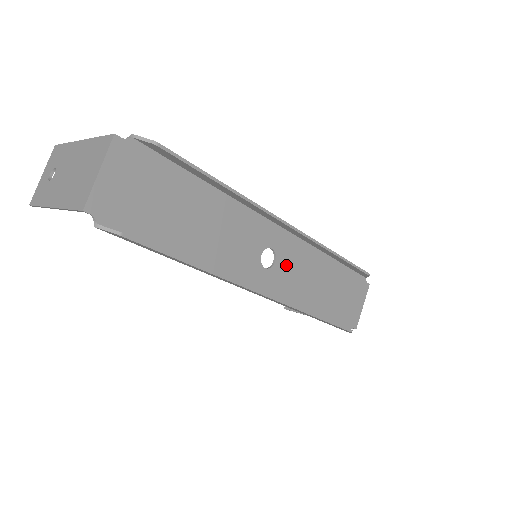
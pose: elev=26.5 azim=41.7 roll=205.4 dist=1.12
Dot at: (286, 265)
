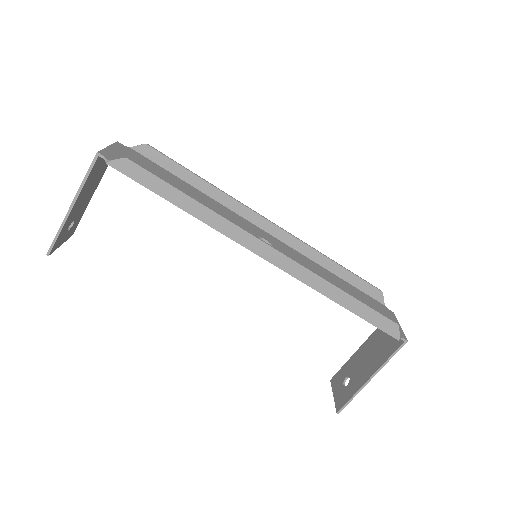
Dot at: occluded
